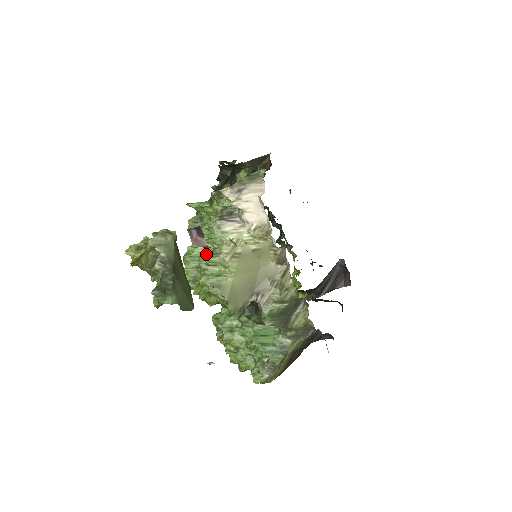
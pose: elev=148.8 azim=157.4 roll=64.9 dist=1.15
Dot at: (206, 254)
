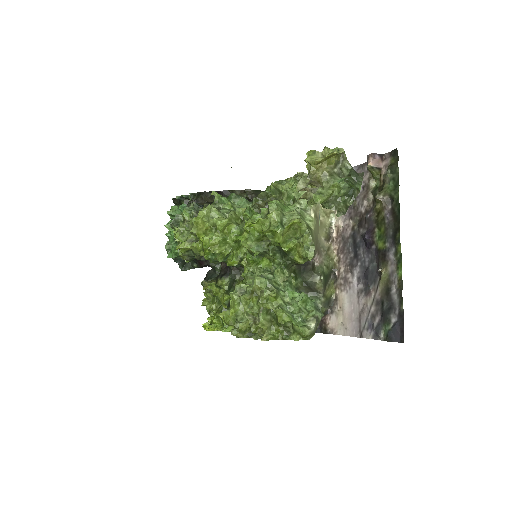
Dot at: occluded
